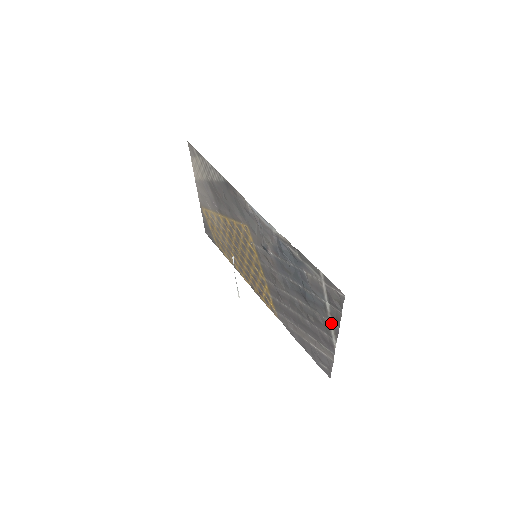
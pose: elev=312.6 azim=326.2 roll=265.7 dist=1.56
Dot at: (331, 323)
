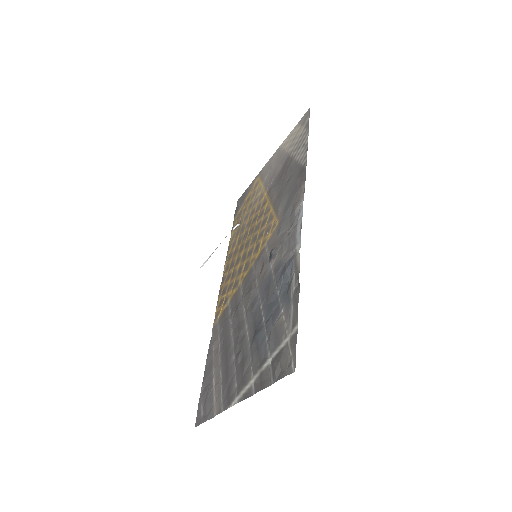
Dot at: (252, 381)
